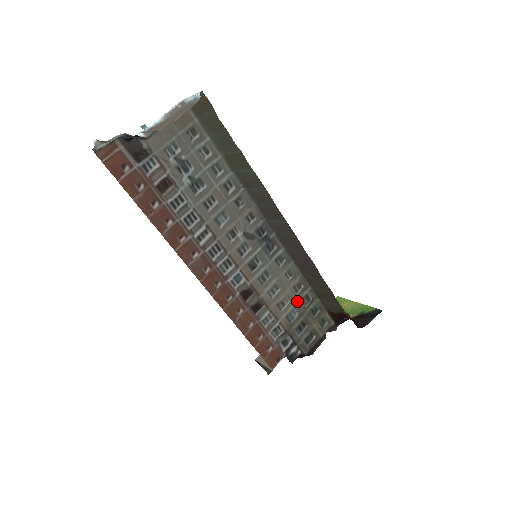
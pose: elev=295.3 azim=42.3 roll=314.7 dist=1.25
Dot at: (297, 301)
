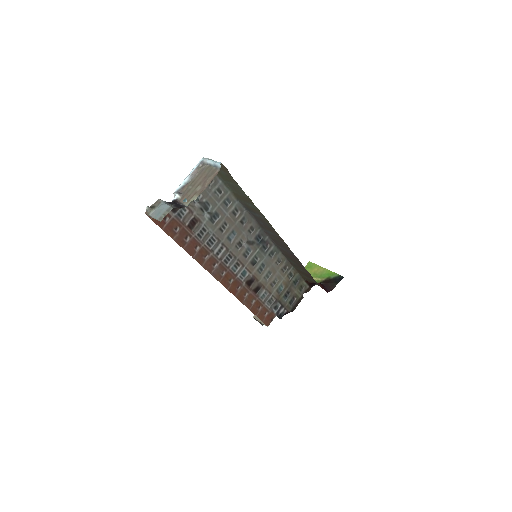
Dot at: (284, 278)
